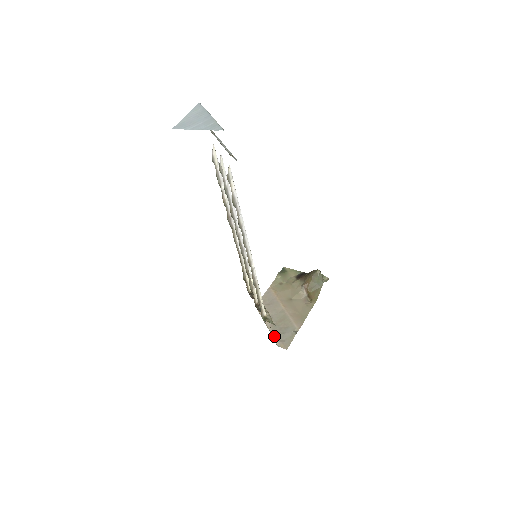
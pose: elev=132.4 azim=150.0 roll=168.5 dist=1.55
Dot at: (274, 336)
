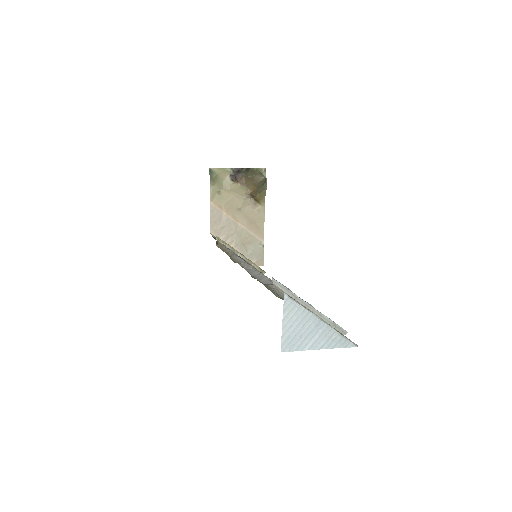
Dot at: (247, 258)
